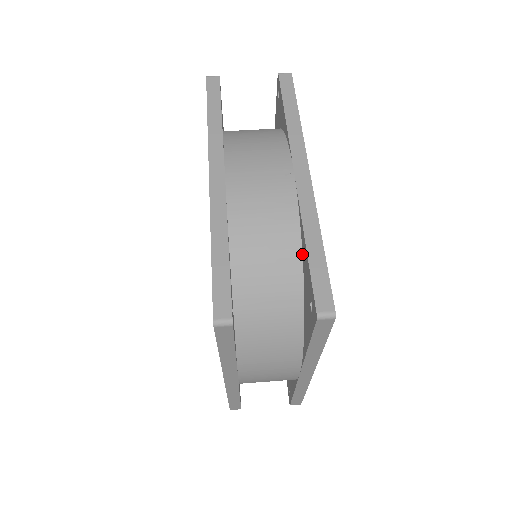
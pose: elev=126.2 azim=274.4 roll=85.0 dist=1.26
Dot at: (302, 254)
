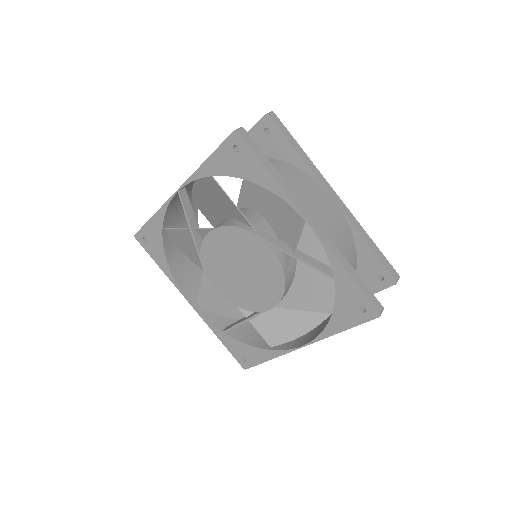
Dot at: occluded
